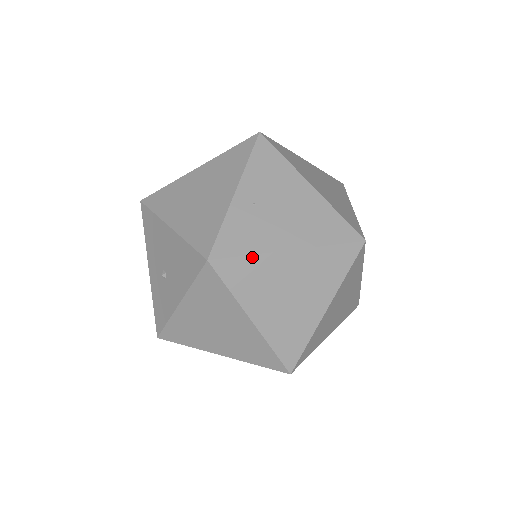
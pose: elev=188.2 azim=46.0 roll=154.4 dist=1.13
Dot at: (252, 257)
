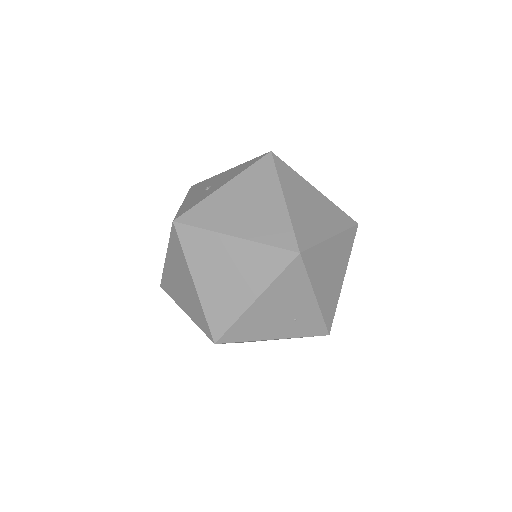
Dot at: (295, 172)
